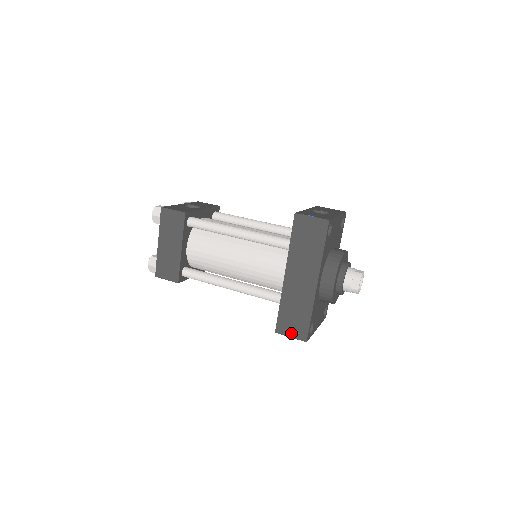
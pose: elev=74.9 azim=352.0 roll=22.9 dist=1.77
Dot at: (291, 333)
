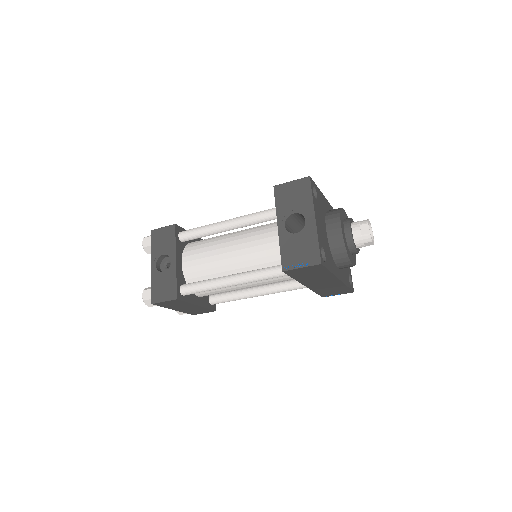
Dot at: (337, 294)
